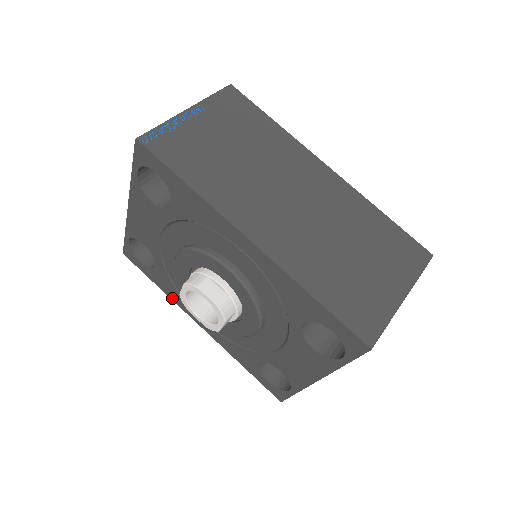
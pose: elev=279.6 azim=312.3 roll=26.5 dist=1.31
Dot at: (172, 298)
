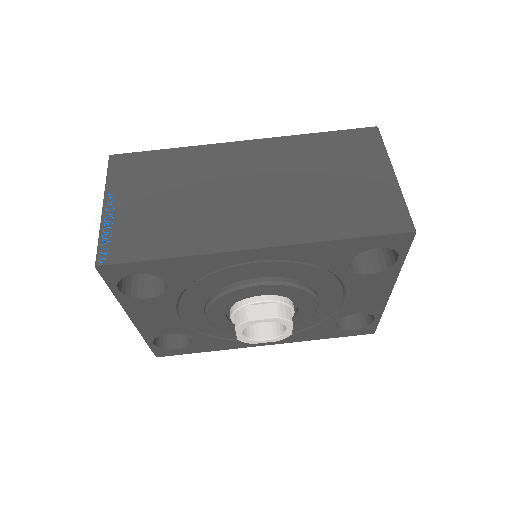
Dot at: (226, 348)
